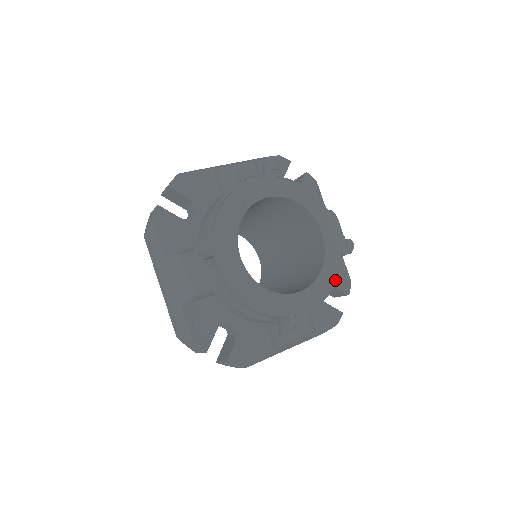
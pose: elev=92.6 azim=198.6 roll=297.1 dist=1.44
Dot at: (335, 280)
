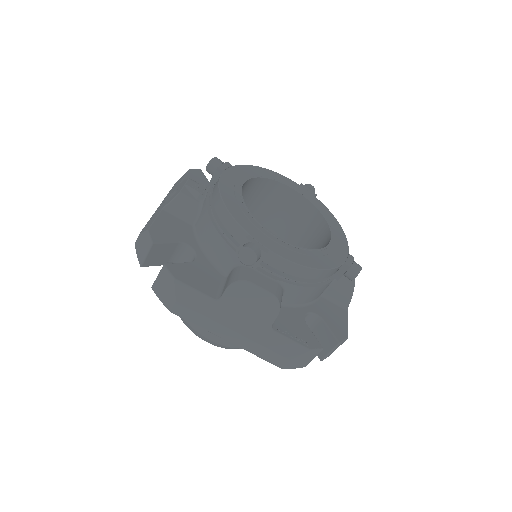
Dot at: (332, 215)
